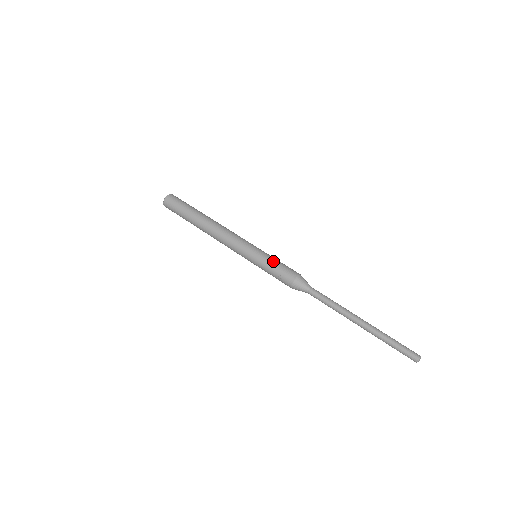
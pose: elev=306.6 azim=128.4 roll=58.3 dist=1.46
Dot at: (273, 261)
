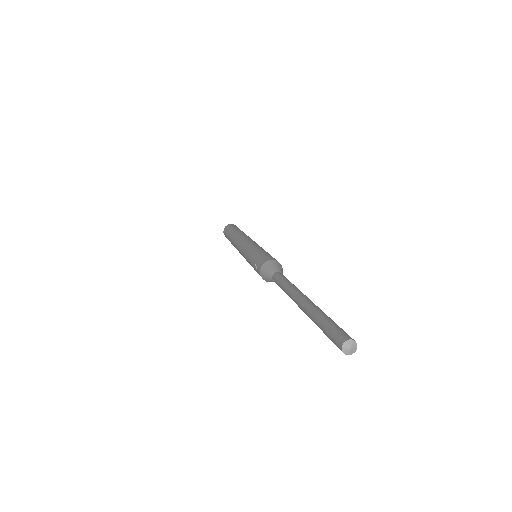
Dot at: (257, 252)
